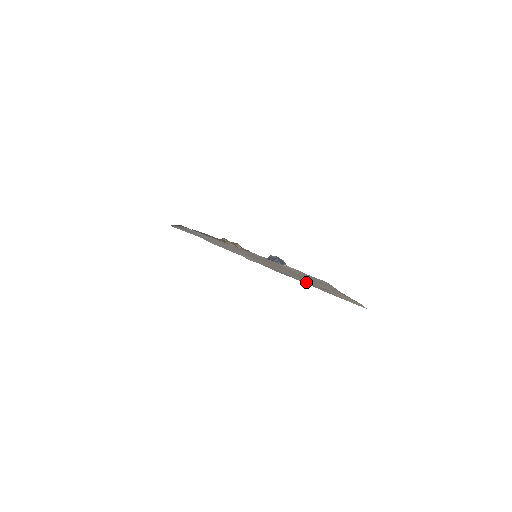
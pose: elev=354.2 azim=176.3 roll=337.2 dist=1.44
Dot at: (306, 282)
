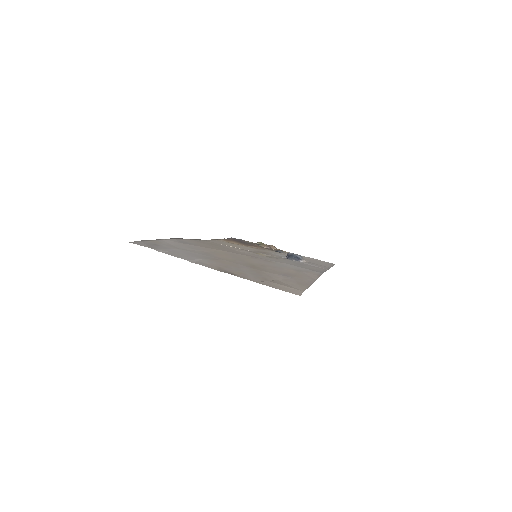
Dot at: (250, 276)
